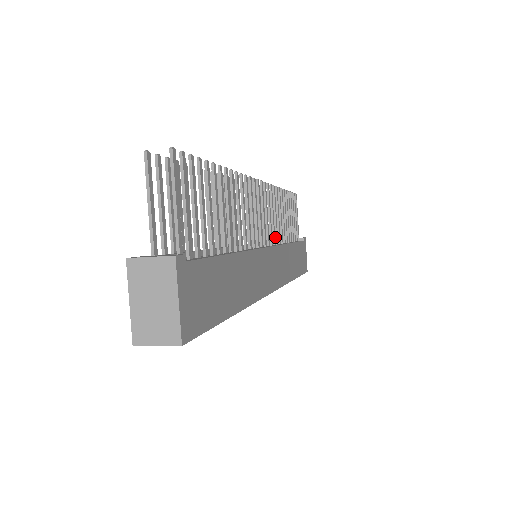
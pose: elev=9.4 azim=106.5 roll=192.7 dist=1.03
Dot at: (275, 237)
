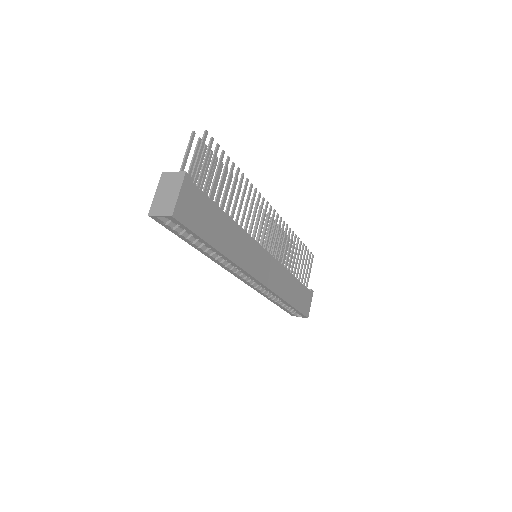
Dot at: (278, 259)
